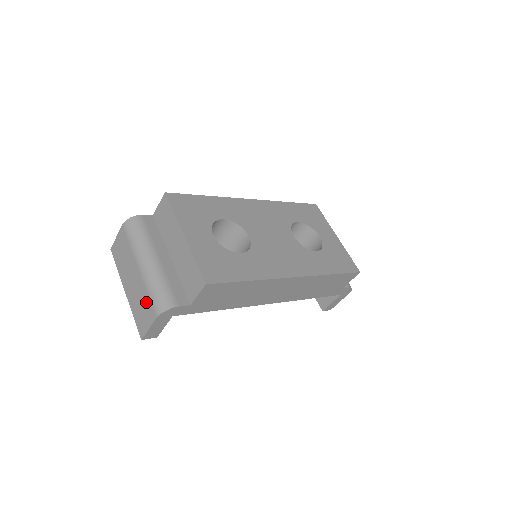
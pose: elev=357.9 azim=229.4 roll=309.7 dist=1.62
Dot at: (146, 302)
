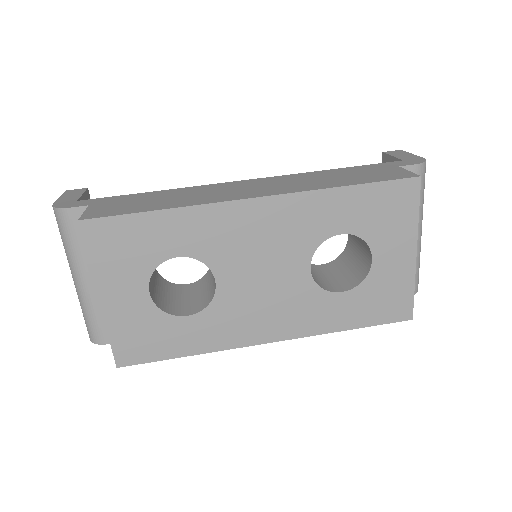
Dot at: occluded
